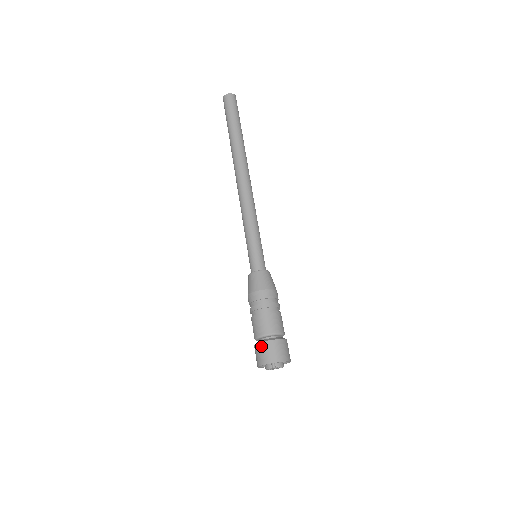
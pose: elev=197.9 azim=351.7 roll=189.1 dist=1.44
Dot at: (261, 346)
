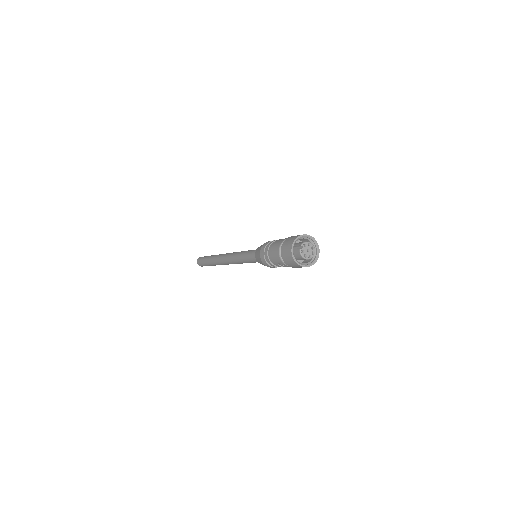
Dot at: (282, 253)
